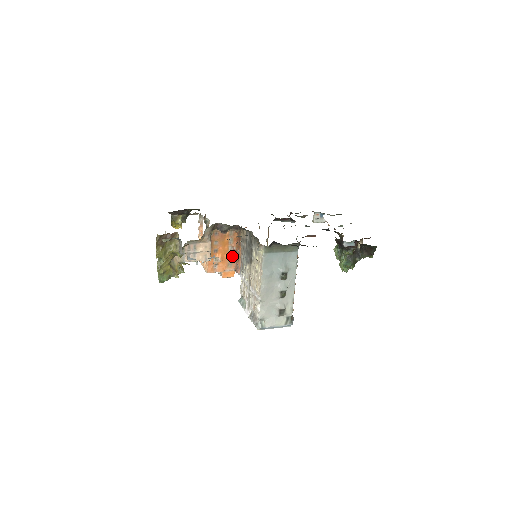
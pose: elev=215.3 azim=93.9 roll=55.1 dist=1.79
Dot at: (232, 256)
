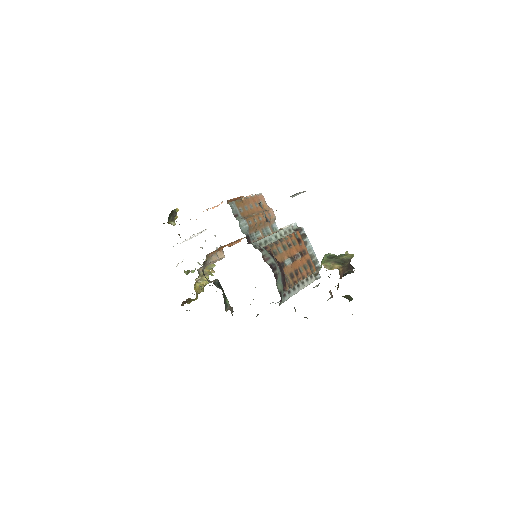
Dot at: occluded
